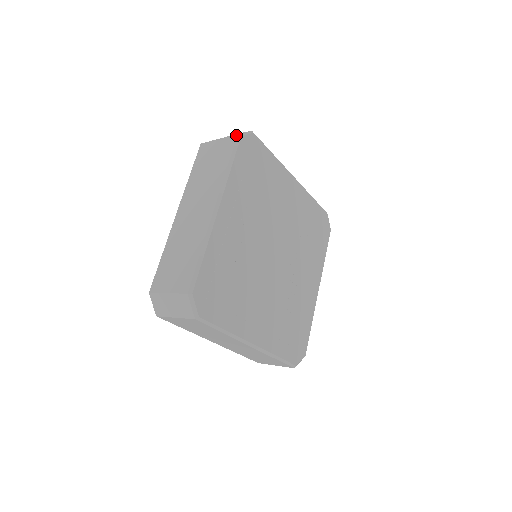
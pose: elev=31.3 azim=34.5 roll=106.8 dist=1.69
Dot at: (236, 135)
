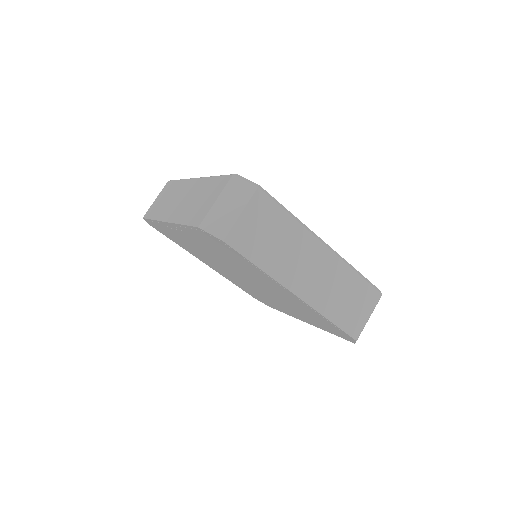
Dot at: (168, 182)
